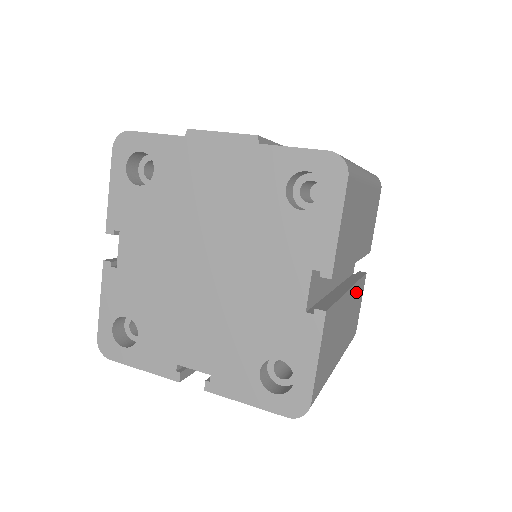
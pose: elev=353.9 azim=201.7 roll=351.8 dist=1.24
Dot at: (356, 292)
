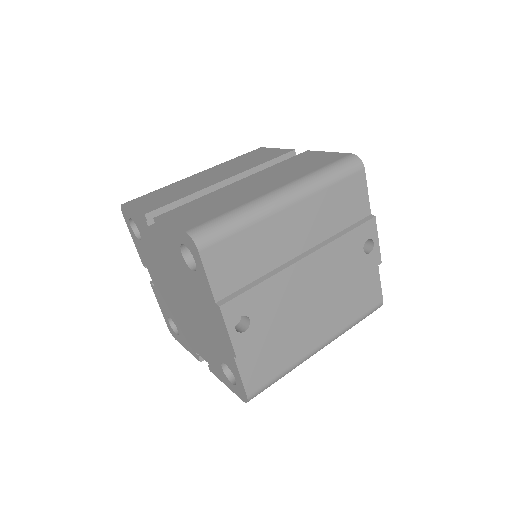
Dot at: occluded
